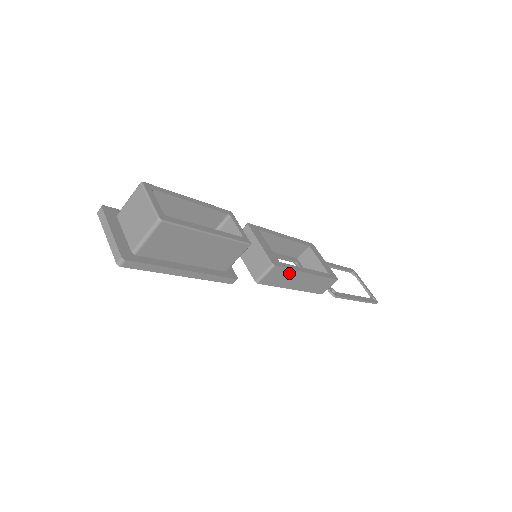
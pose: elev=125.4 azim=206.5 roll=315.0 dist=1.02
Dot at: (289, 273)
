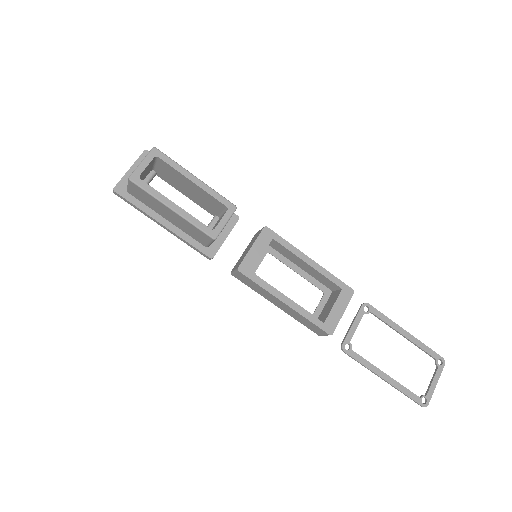
Dot at: (260, 287)
